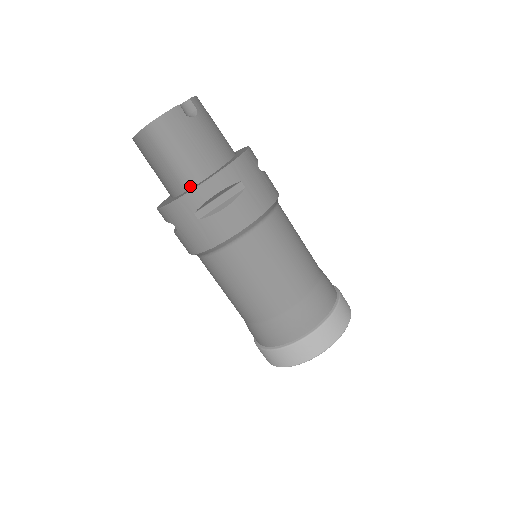
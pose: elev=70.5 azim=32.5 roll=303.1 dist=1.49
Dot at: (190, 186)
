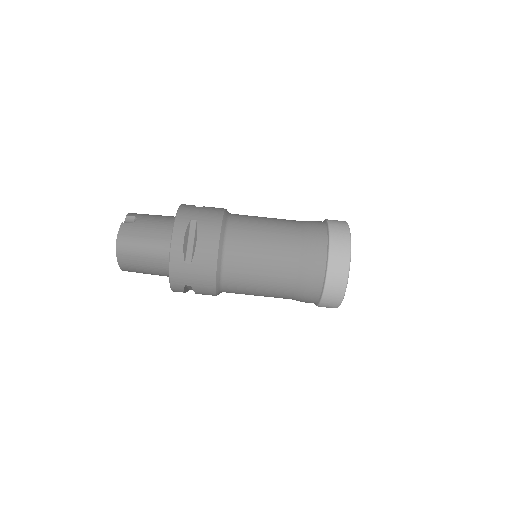
Dot at: occluded
